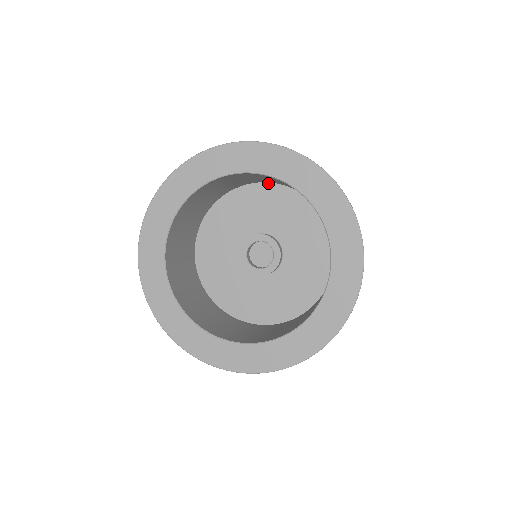
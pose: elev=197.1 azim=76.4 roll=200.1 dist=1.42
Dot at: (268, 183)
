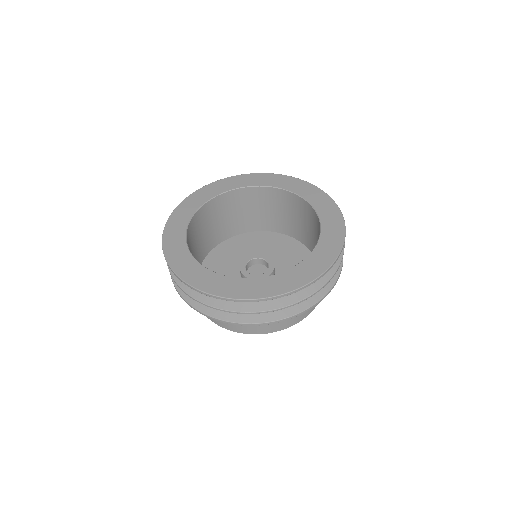
Dot at: (265, 231)
